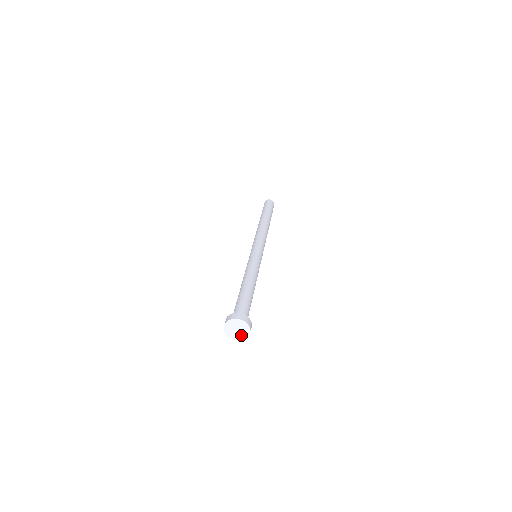
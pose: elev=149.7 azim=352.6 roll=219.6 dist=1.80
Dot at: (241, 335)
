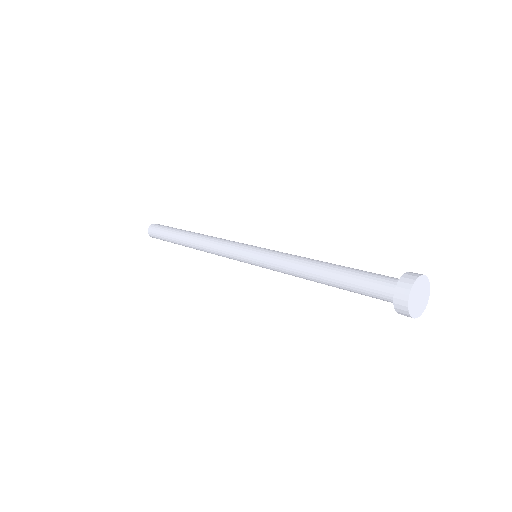
Dot at: (423, 302)
